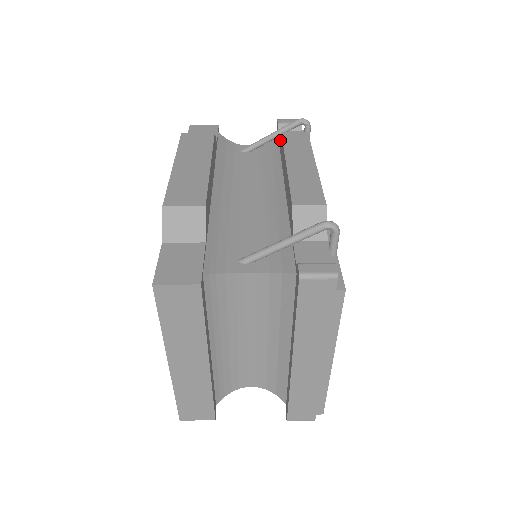
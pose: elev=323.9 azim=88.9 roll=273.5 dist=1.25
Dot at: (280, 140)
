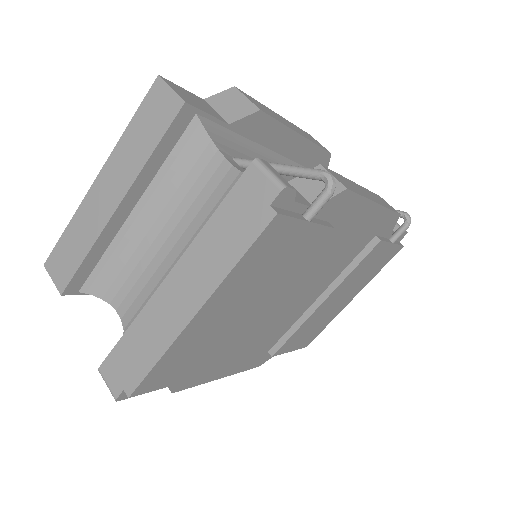
Dot at: occluded
